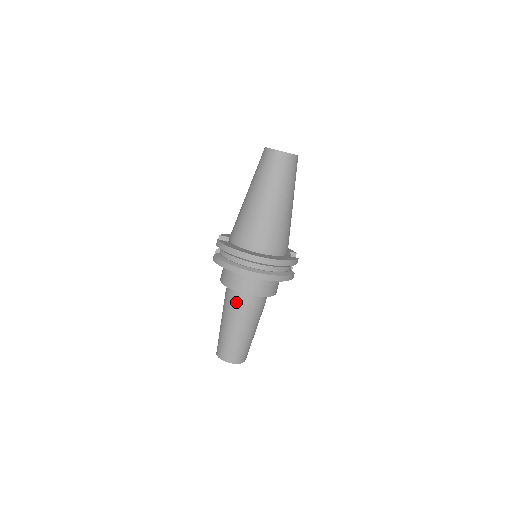
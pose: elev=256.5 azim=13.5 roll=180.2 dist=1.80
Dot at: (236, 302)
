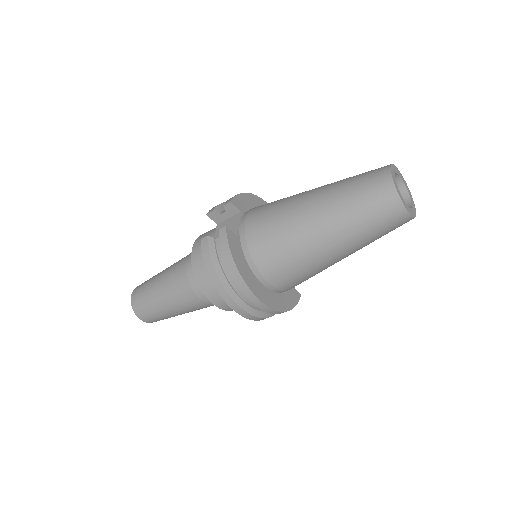
Dot at: (194, 292)
